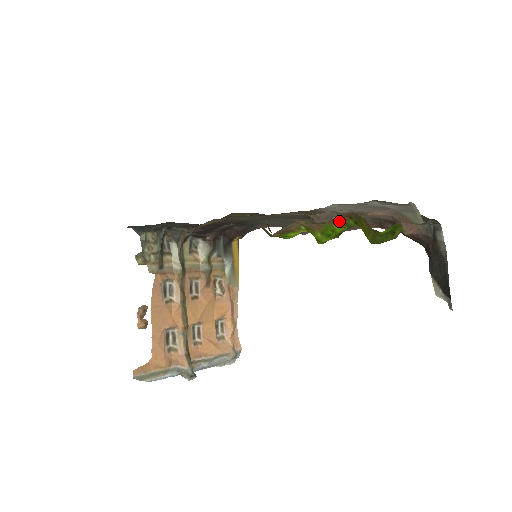
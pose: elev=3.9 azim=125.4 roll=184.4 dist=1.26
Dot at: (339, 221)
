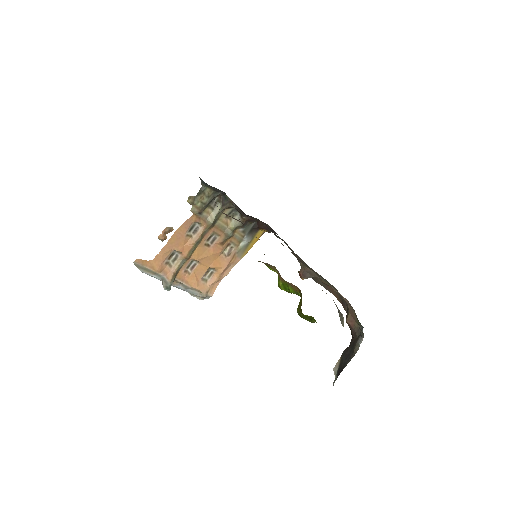
Dot at: (293, 287)
